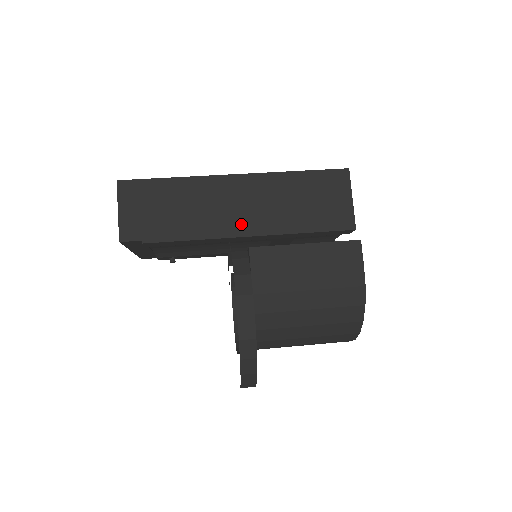
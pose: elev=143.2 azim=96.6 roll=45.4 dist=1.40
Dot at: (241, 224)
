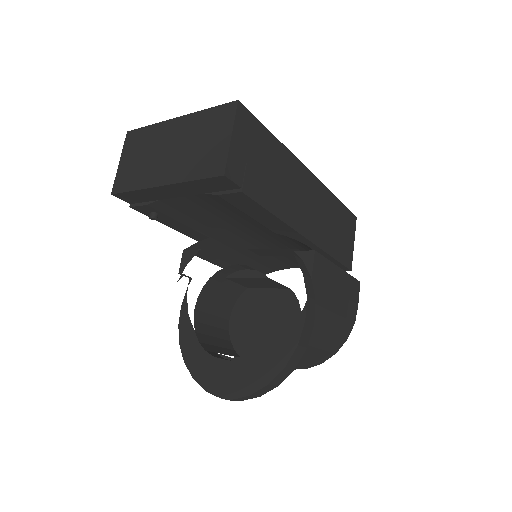
Dot at: (305, 223)
